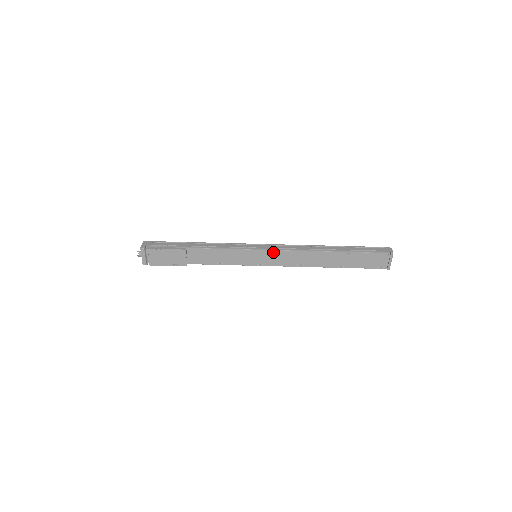
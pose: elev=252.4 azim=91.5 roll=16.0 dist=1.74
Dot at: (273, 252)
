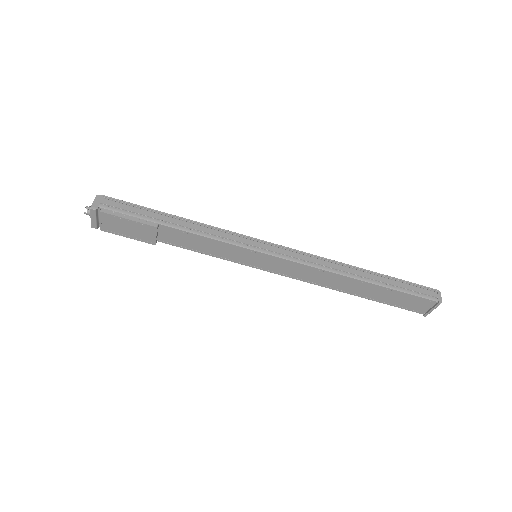
Dot at: (281, 260)
